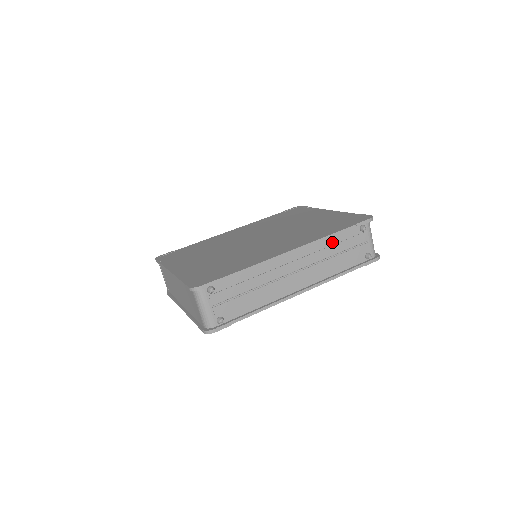
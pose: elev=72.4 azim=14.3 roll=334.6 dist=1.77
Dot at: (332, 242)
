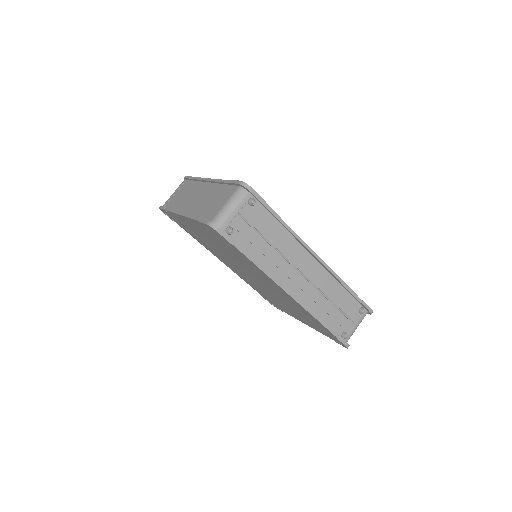
Dot at: (339, 291)
